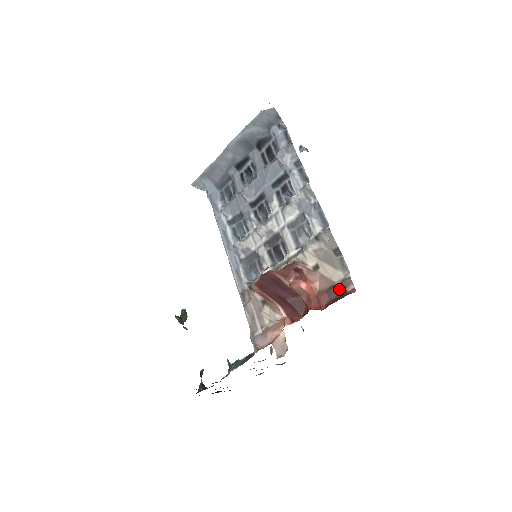
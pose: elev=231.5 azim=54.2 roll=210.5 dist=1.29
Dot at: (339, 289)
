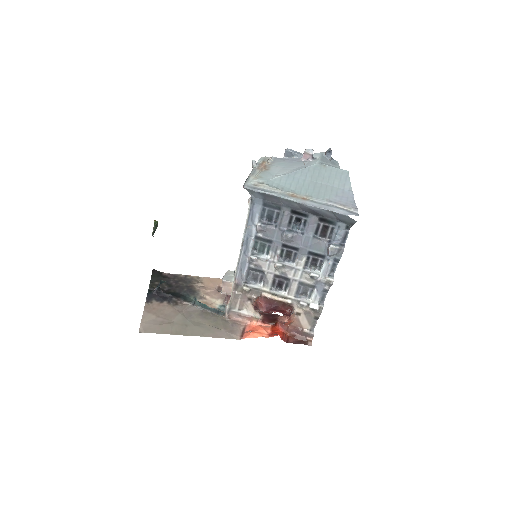
Dot at: (303, 334)
